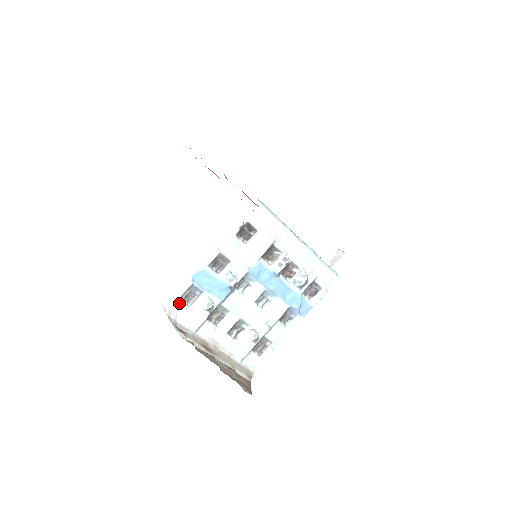
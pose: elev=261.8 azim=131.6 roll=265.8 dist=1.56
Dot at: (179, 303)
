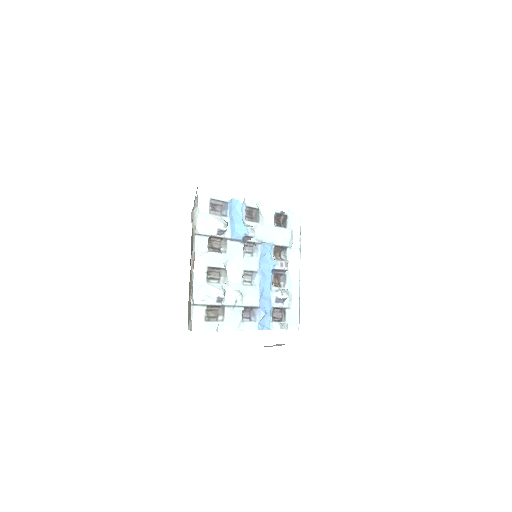
Dot at: (208, 202)
